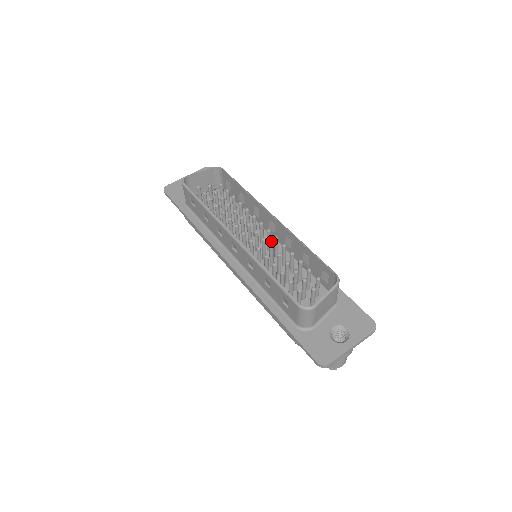
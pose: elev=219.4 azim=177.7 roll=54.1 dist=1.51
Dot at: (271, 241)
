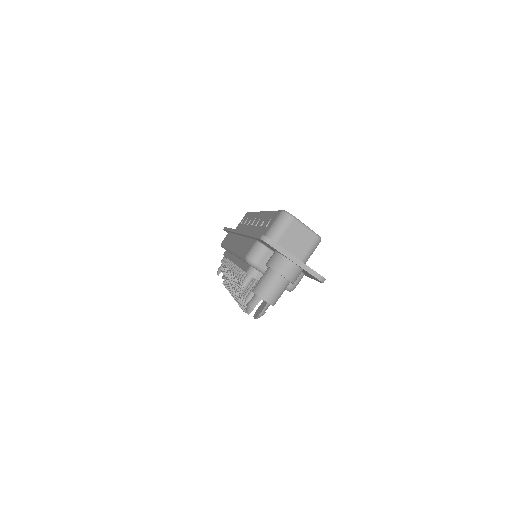
Dot at: occluded
